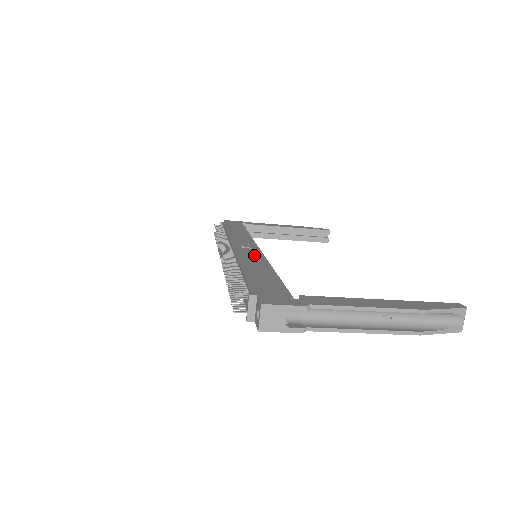
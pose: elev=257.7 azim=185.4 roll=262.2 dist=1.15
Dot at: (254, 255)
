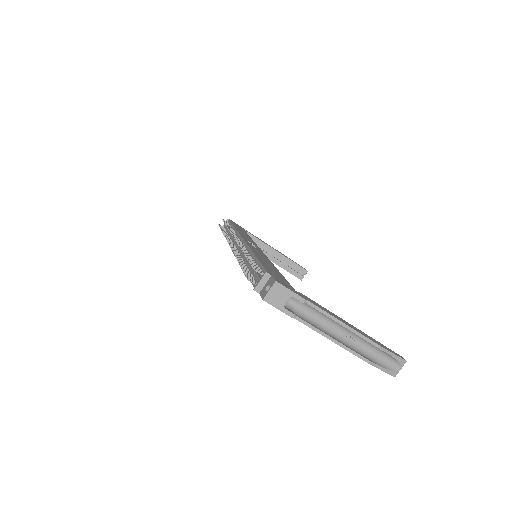
Dot at: (260, 253)
